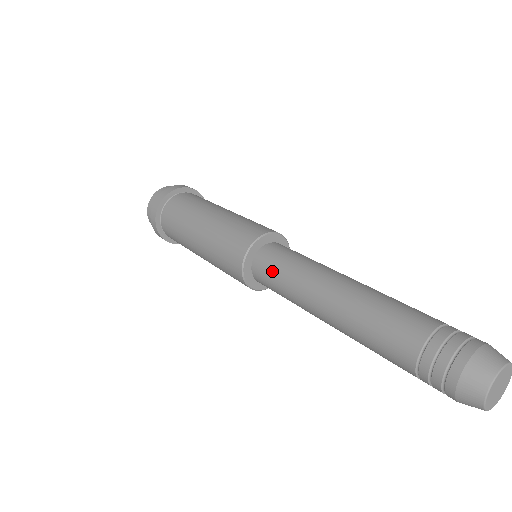
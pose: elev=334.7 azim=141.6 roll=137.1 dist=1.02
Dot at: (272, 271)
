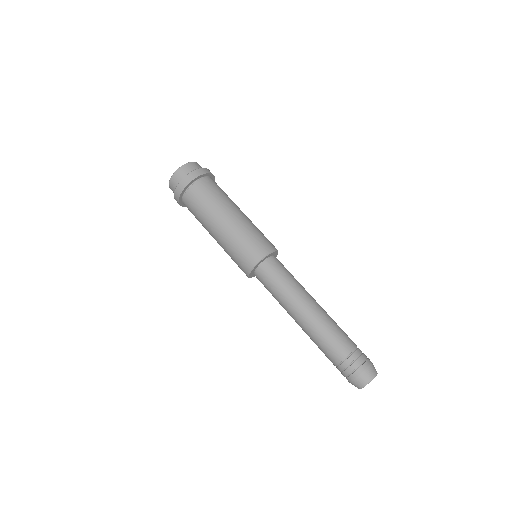
Dot at: (267, 286)
